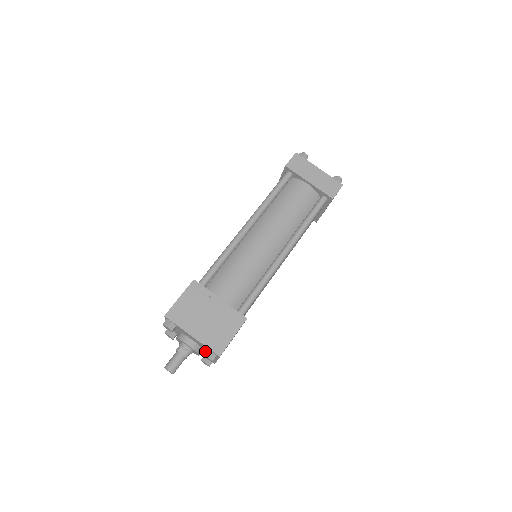
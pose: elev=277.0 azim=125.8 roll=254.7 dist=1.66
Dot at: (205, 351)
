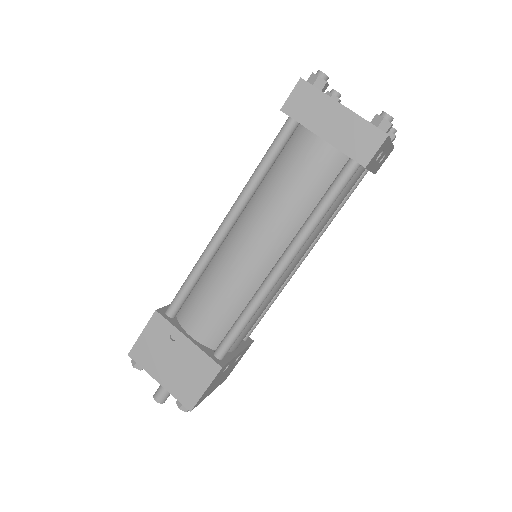
Dot at: occluded
